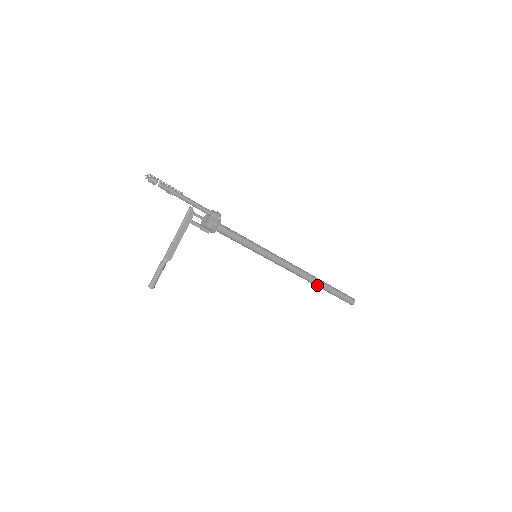
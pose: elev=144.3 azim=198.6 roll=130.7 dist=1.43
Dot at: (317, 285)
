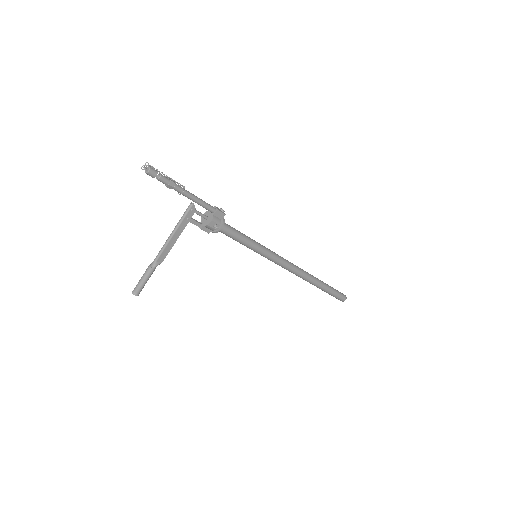
Dot at: (313, 284)
